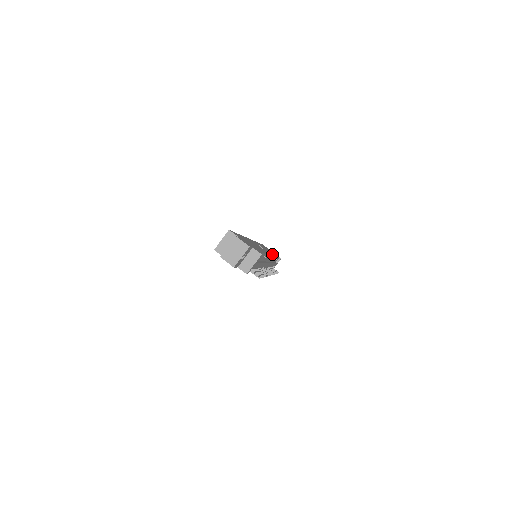
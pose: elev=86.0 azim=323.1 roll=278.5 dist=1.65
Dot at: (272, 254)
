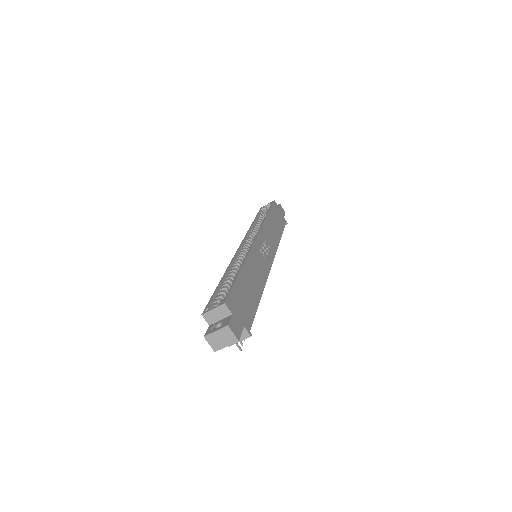
Dot at: (276, 244)
